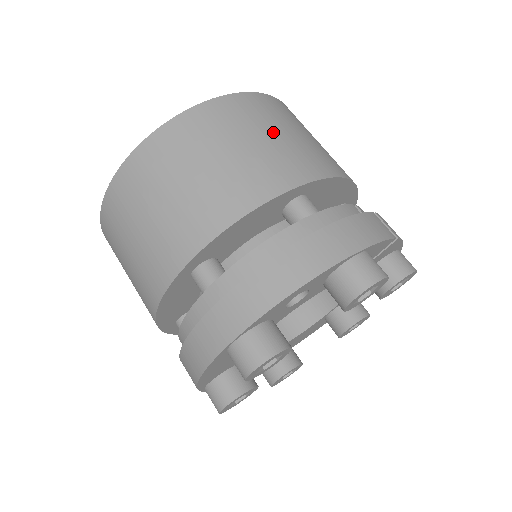
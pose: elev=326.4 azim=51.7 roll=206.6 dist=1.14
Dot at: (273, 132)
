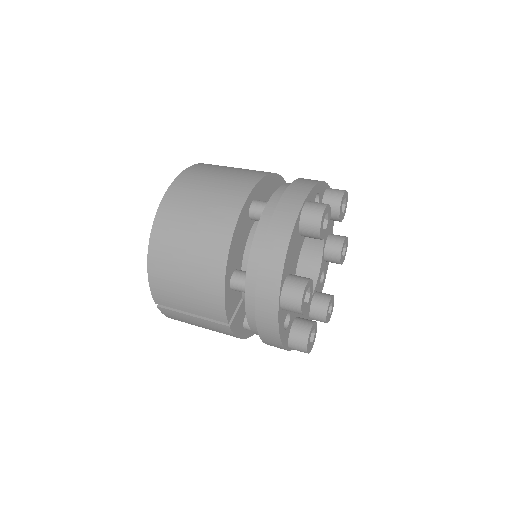
Dot at: occluded
